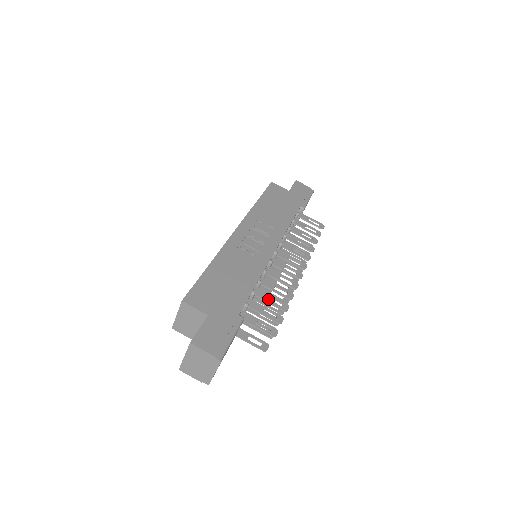
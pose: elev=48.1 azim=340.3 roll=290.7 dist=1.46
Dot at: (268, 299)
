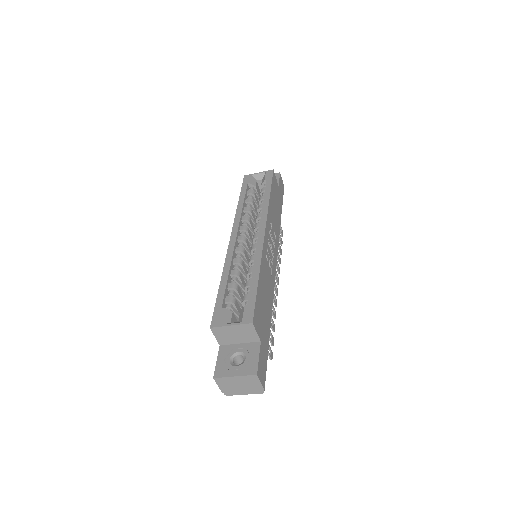
Dot at: occluded
